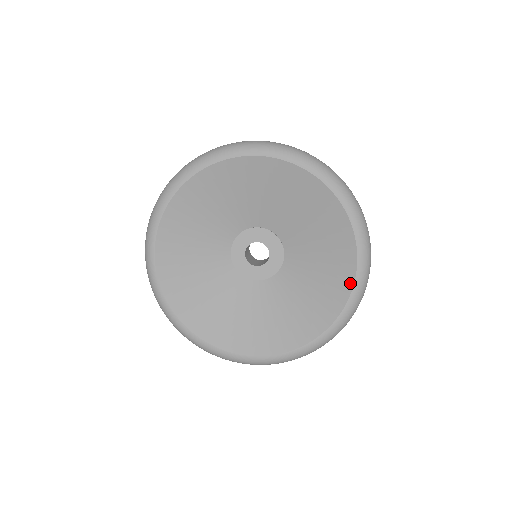
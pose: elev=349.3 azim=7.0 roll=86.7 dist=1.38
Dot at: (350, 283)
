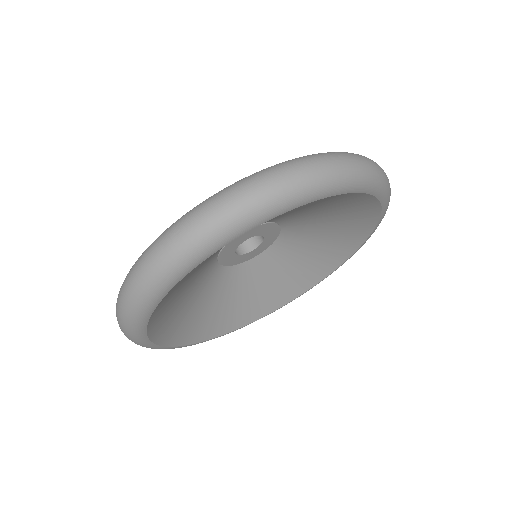
Dot at: (330, 271)
